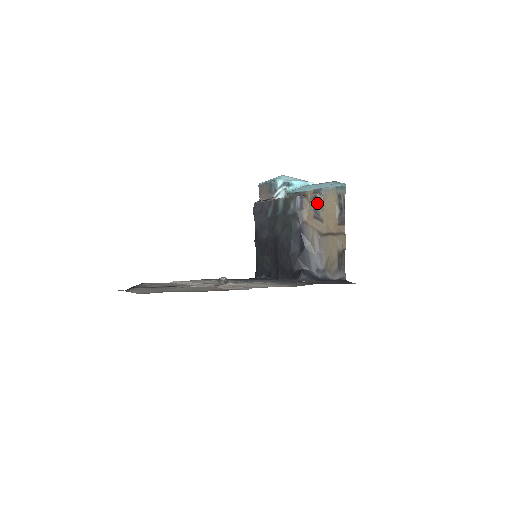
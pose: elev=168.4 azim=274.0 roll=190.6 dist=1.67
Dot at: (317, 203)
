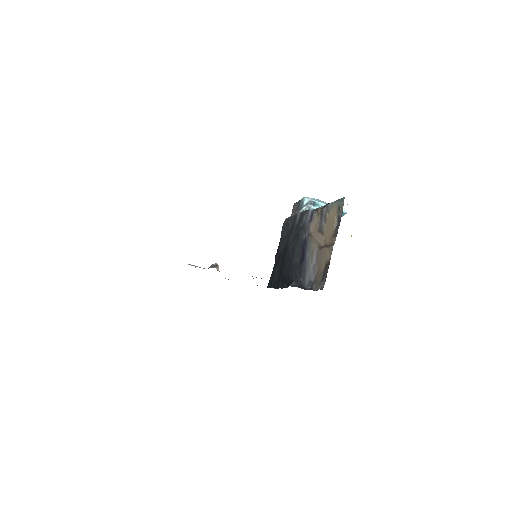
Dot at: (323, 216)
